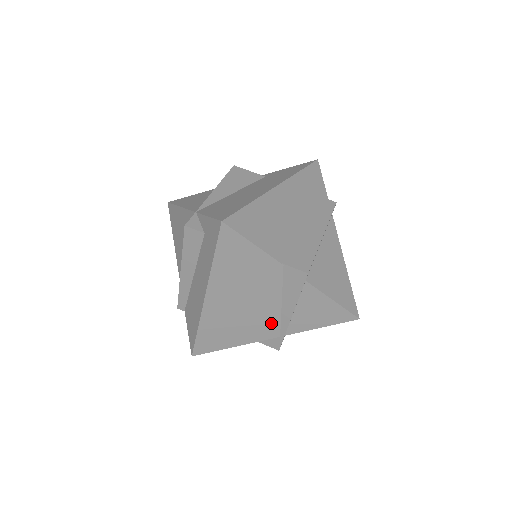
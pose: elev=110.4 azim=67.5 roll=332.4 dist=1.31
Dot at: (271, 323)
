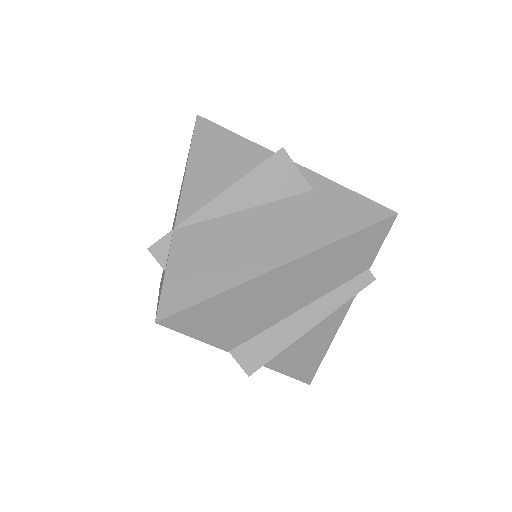
Dot at: occluded
